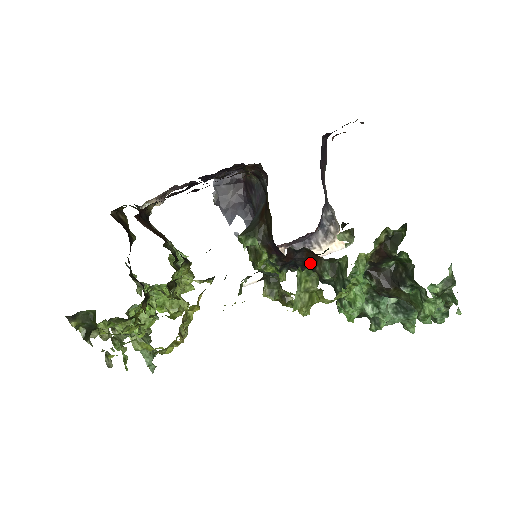
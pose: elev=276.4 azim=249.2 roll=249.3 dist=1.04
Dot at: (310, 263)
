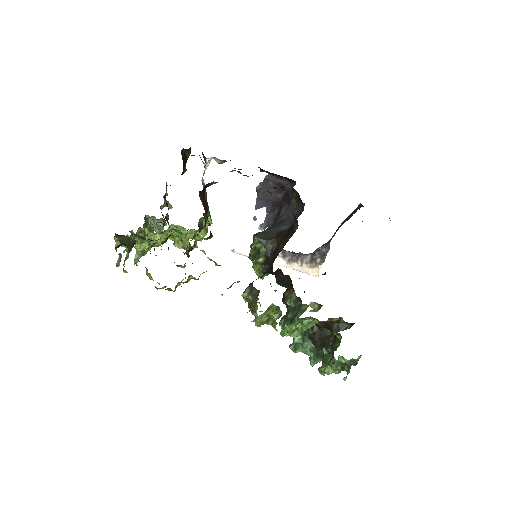
Dot at: (285, 284)
